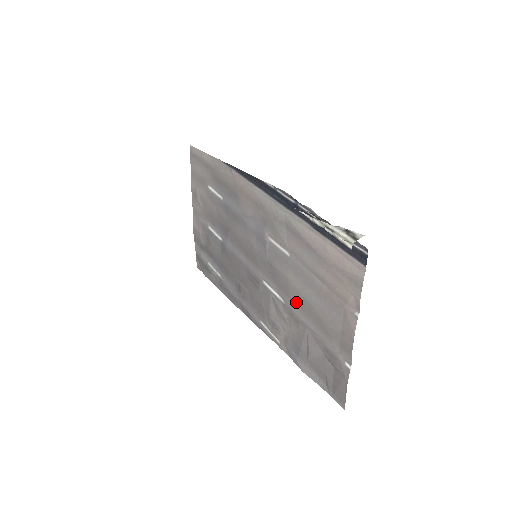
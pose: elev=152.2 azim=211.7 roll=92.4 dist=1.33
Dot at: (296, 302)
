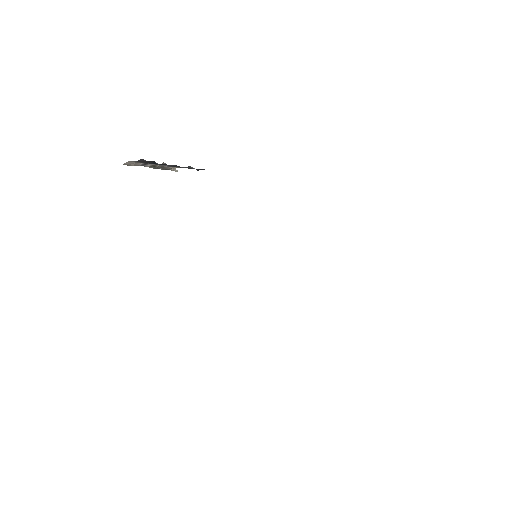
Dot at: occluded
